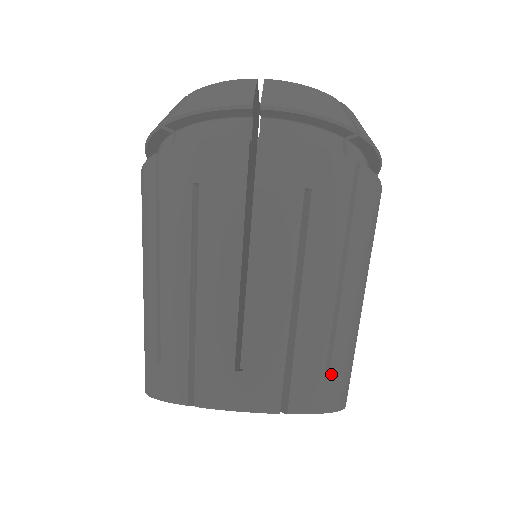
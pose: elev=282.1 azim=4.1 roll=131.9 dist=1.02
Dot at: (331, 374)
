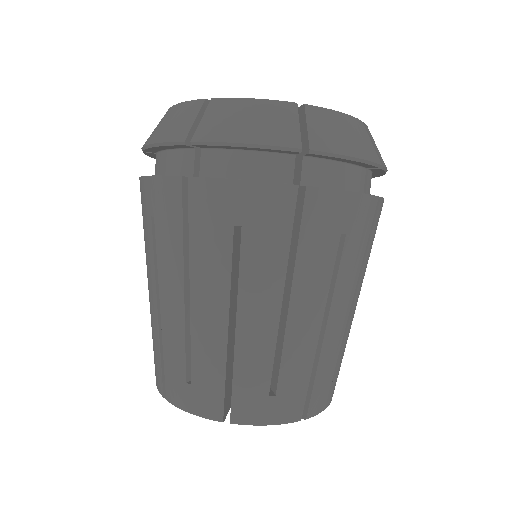
Dot at: (335, 379)
